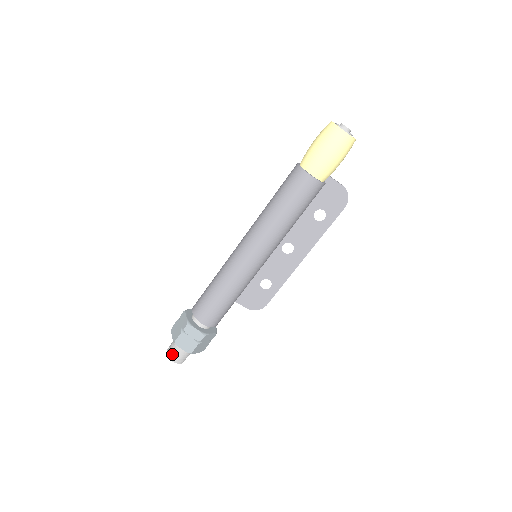
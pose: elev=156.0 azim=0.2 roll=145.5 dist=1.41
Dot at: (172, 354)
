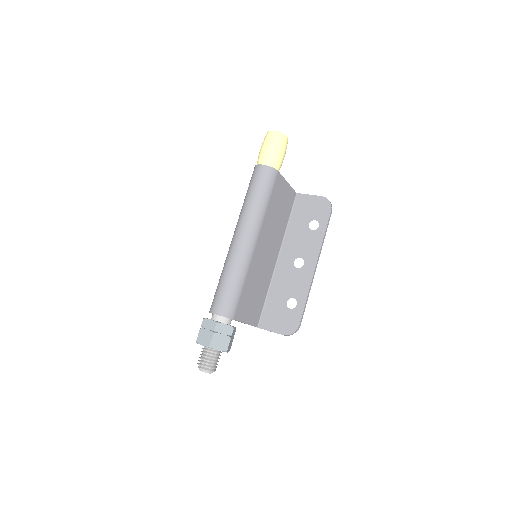
Dot at: (199, 361)
